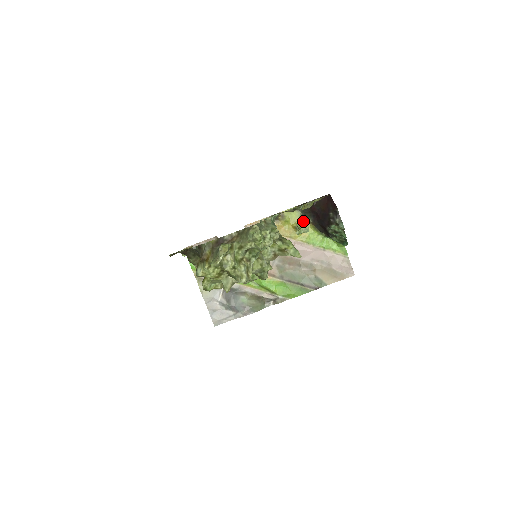
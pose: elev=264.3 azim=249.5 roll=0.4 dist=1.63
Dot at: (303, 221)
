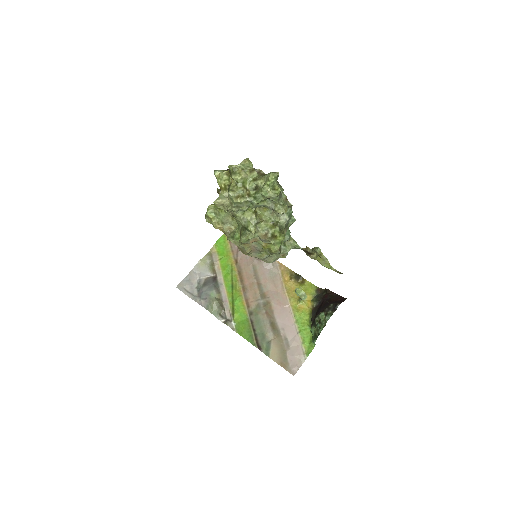
Dot at: (310, 301)
